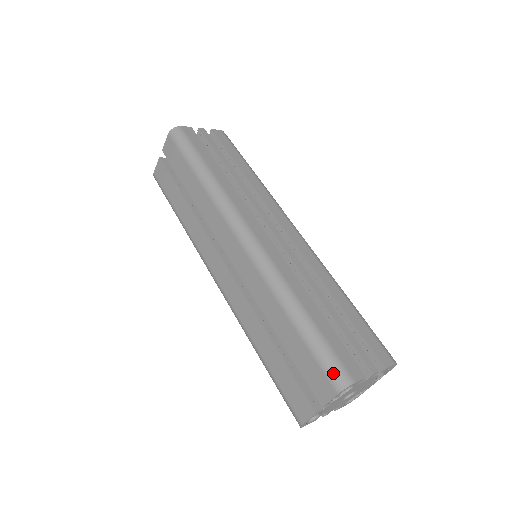
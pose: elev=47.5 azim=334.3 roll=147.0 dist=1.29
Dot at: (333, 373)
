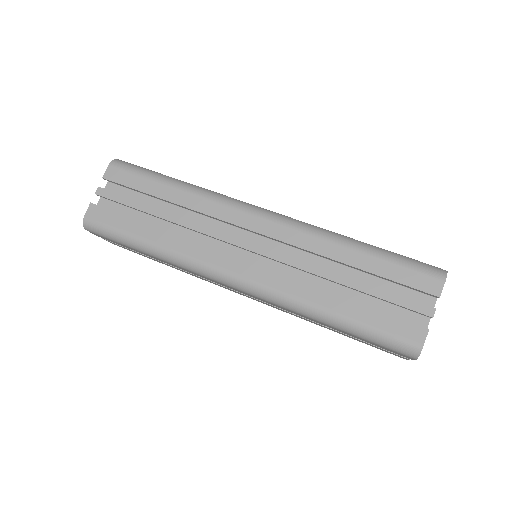
Dot at: (400, 350)
